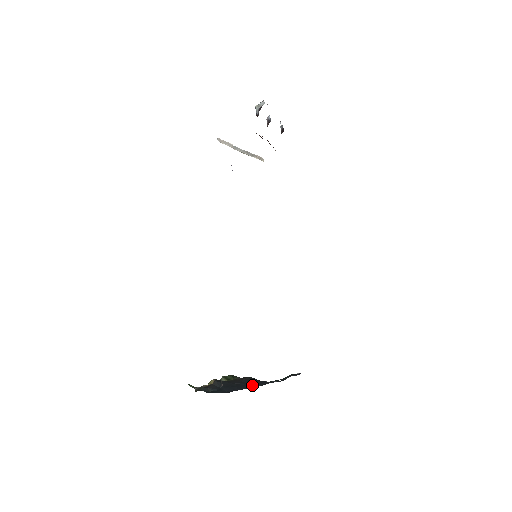
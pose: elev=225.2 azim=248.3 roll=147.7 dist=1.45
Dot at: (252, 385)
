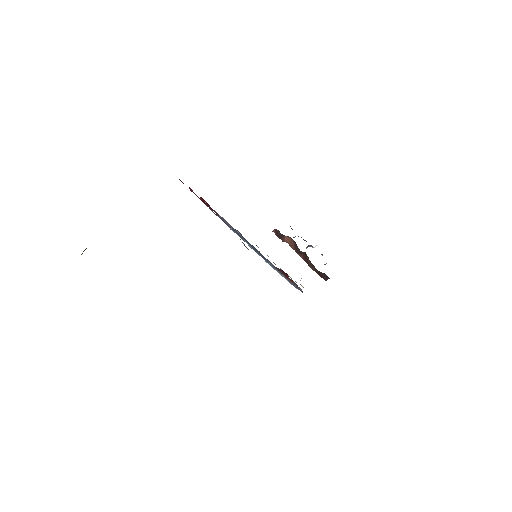
Dot at: occluded
